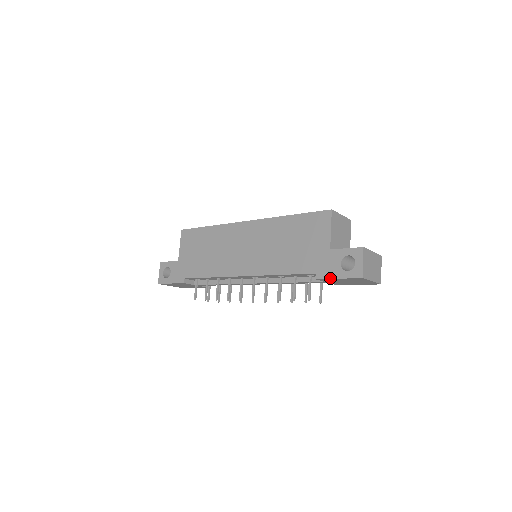
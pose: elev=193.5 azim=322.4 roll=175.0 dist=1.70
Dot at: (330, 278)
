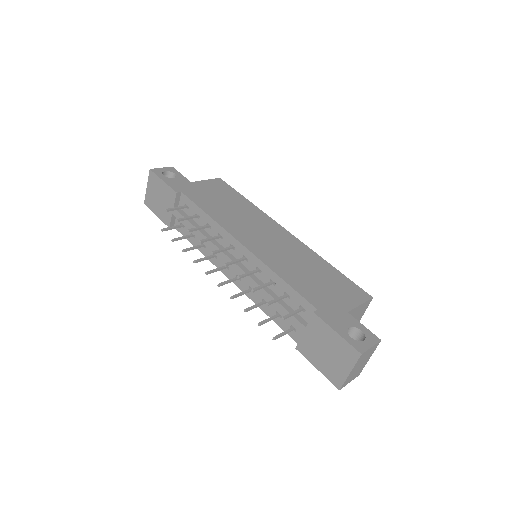
Dot at: (329, 324)
